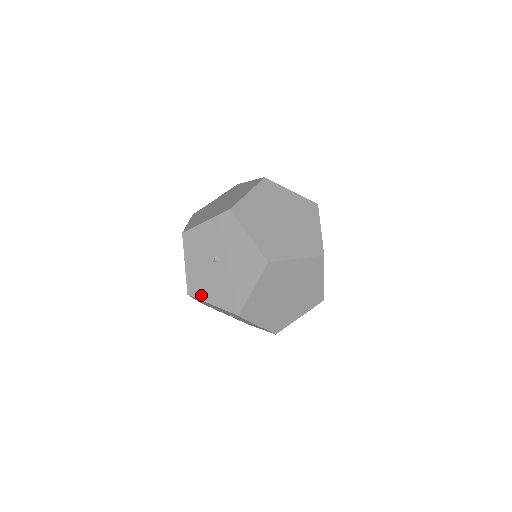
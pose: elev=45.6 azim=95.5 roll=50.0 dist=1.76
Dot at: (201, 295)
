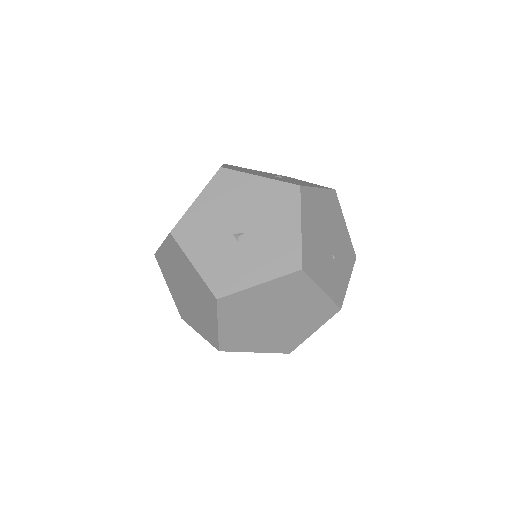
Dot at: occluded
